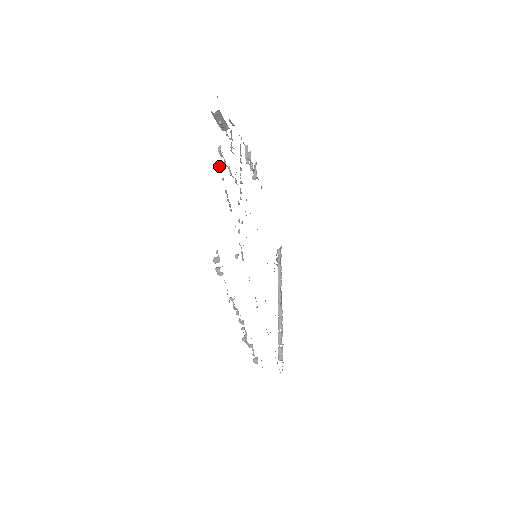
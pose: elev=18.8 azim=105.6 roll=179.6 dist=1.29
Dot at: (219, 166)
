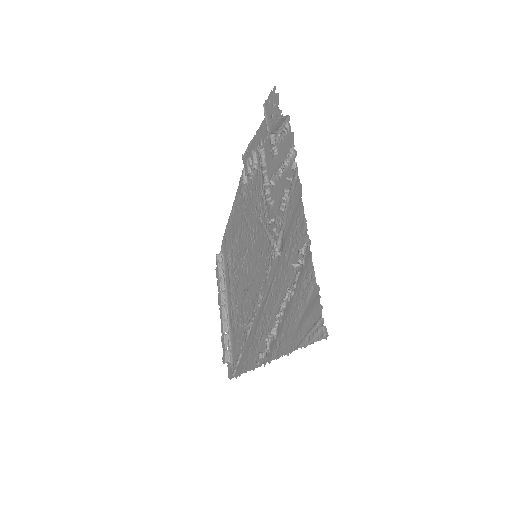
Dot at: (295, 166)
